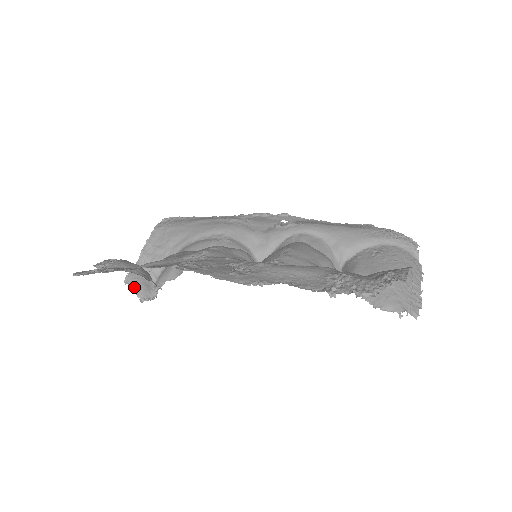
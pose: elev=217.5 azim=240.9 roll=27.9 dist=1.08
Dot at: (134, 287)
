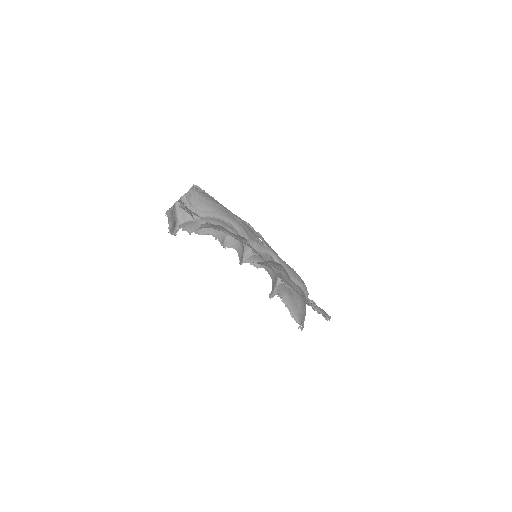
Dot at: (169, 220)
